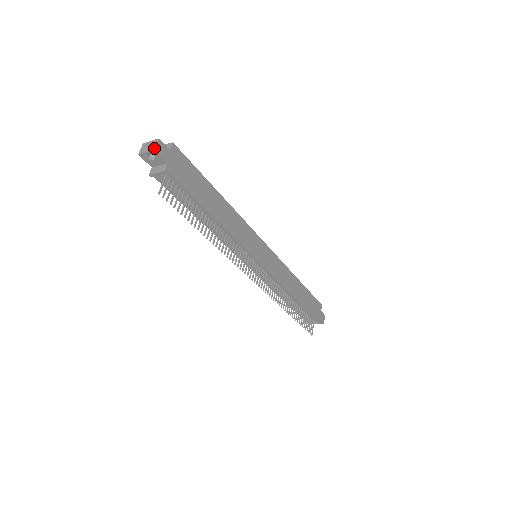
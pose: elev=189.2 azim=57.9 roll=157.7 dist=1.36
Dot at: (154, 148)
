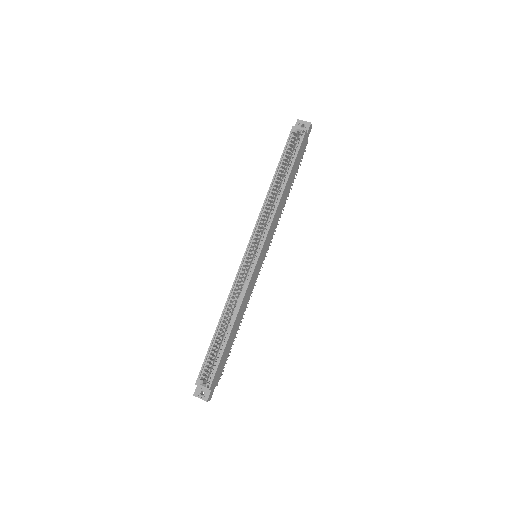
Dot at: occluded
